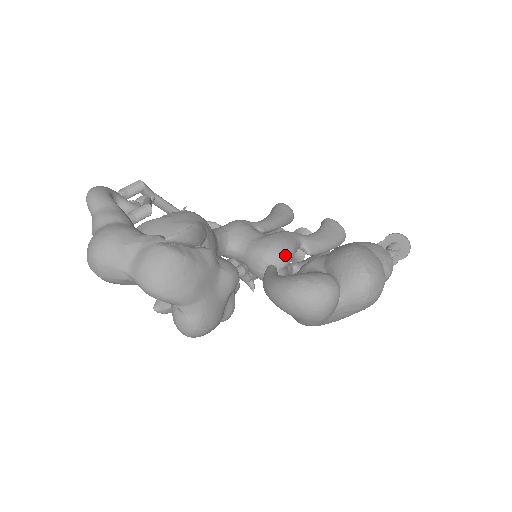
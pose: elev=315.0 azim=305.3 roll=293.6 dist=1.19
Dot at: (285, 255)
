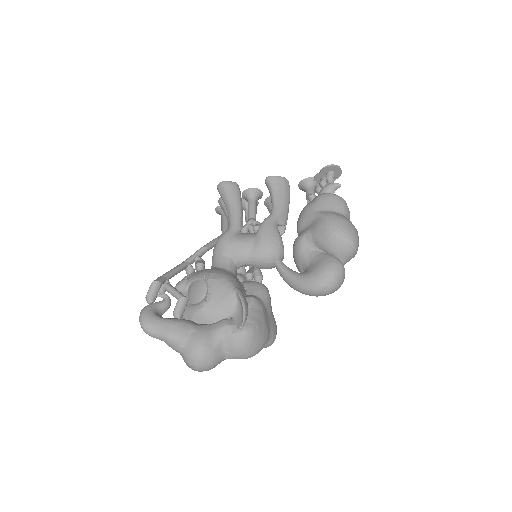
Dot at: (281, 249)
